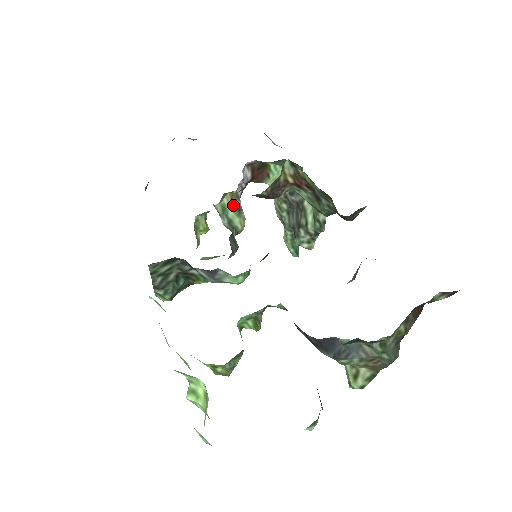
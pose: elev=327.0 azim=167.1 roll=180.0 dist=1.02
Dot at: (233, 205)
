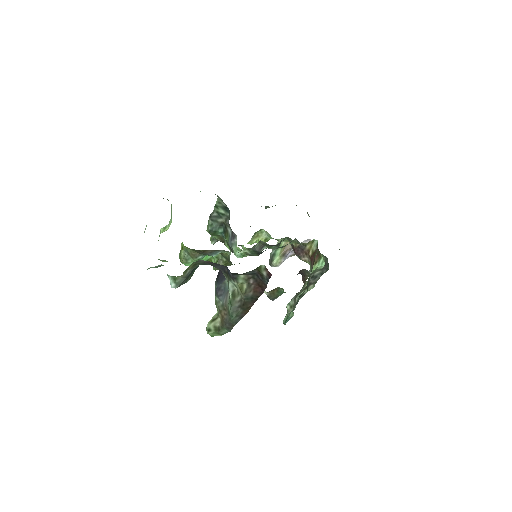
Dot at: (284, 249)
